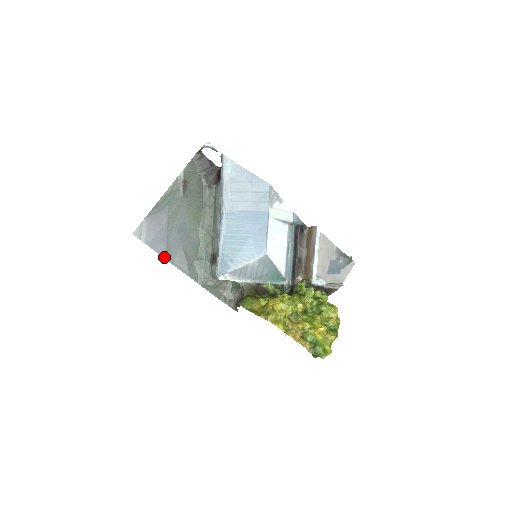
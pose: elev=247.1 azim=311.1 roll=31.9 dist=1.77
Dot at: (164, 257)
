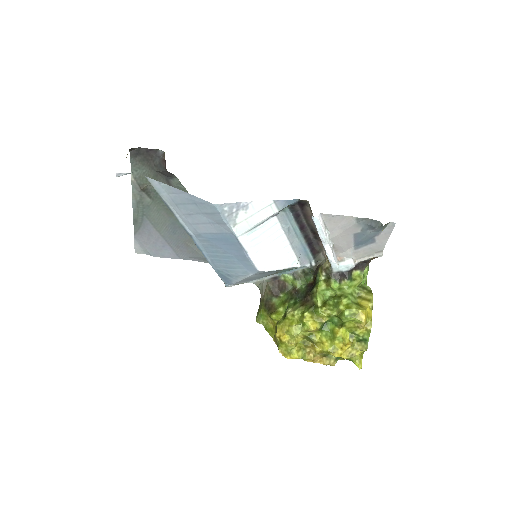
Dot at: (177, 258)
